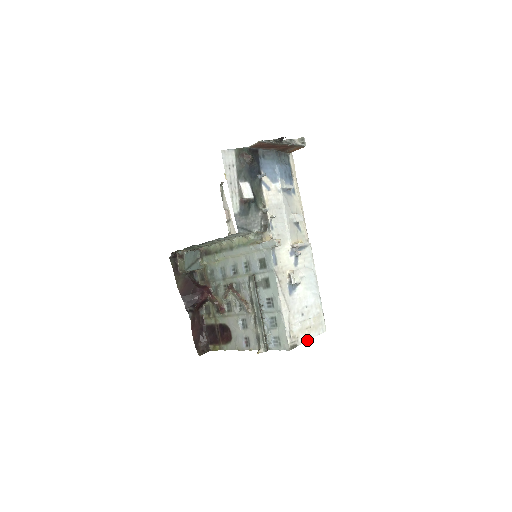
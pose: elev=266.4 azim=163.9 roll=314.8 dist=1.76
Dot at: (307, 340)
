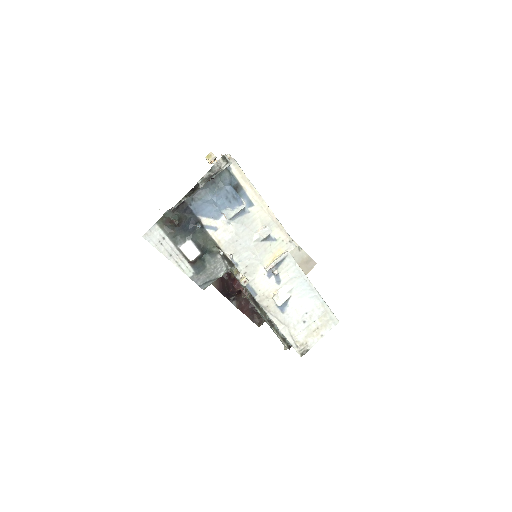
Dot at: (318, 340)
